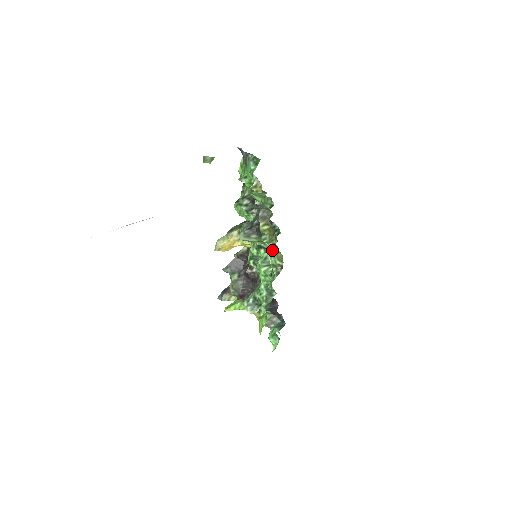
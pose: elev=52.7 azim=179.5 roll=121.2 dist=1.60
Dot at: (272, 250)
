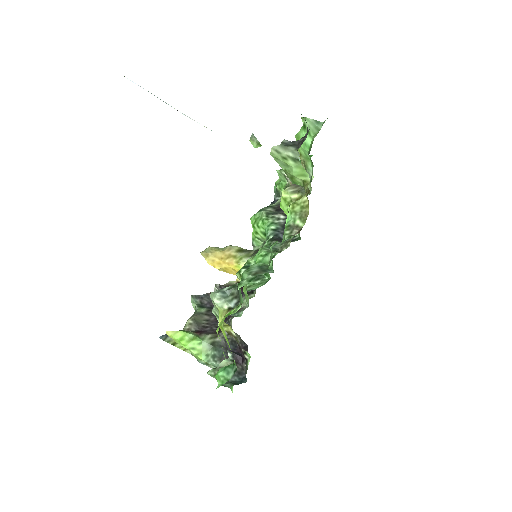
Dot at: (297, 203)
